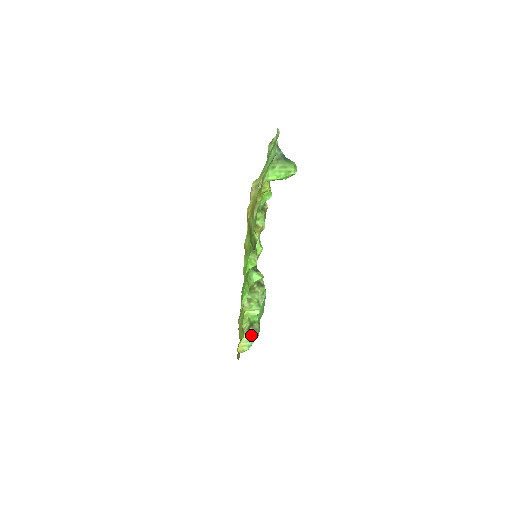
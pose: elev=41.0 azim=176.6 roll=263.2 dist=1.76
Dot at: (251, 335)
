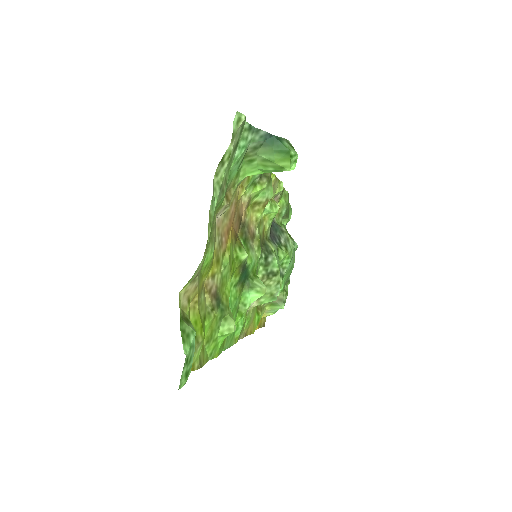
Dot at: (275, 306)
